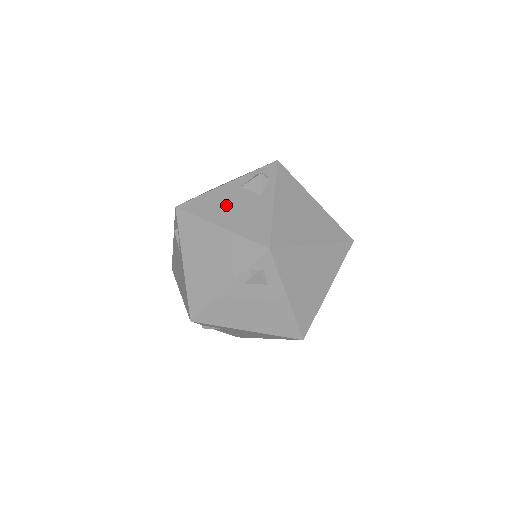
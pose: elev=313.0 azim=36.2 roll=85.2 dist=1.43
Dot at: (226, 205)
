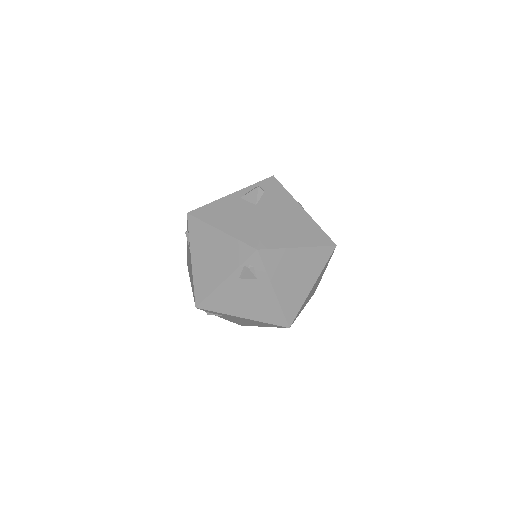
Dot at: (227, 213)
